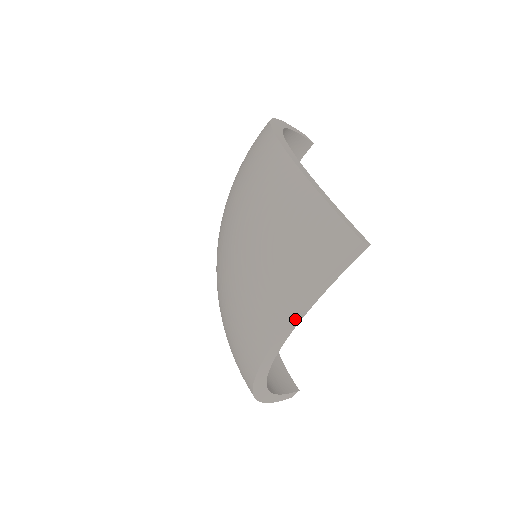
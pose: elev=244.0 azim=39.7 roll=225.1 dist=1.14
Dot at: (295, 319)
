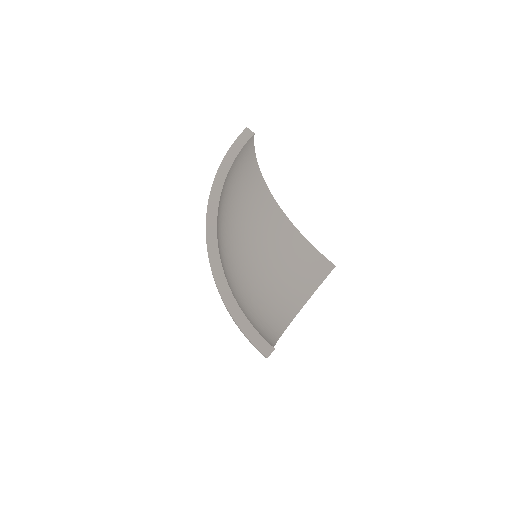
Dot at: occluded
